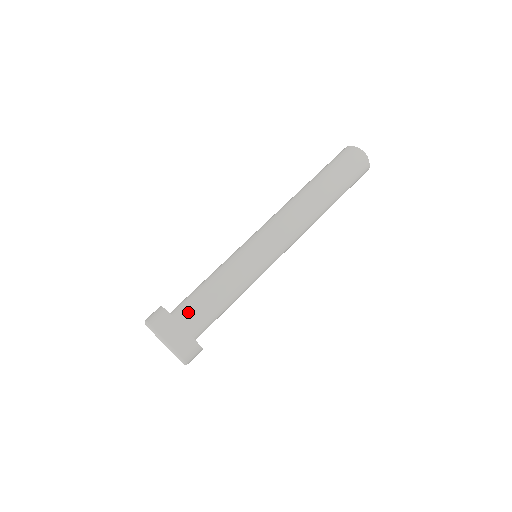
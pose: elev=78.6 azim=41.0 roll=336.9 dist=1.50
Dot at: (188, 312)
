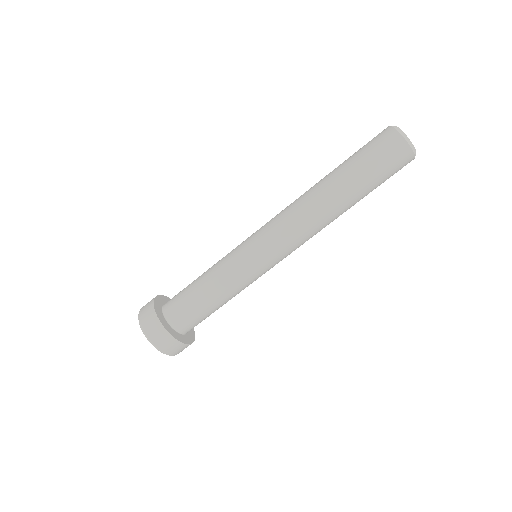
Dot at: (175, 310)
